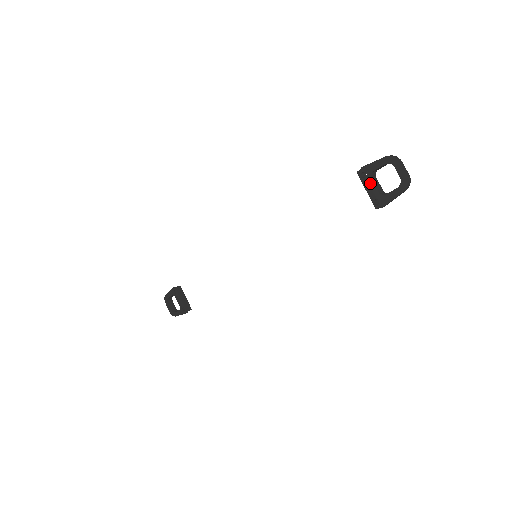
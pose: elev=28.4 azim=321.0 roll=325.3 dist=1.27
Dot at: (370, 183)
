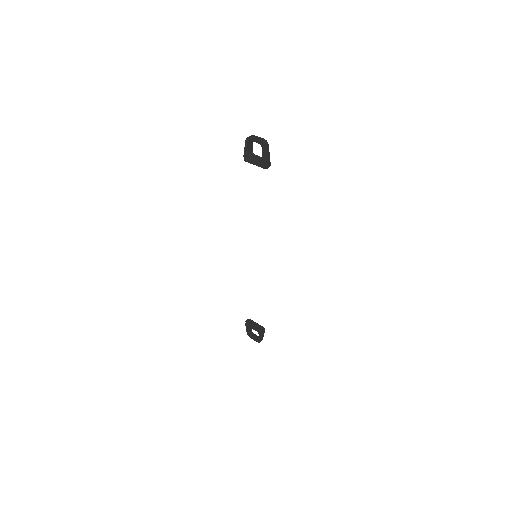
Dot at: (252, 160)
